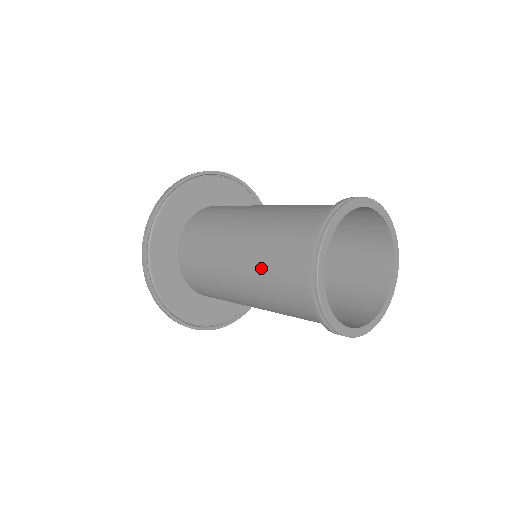
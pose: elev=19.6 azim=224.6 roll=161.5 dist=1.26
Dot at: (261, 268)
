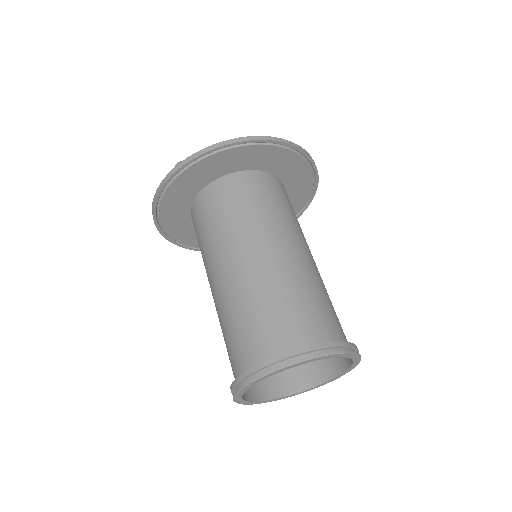
Dot at: (221, 328)
